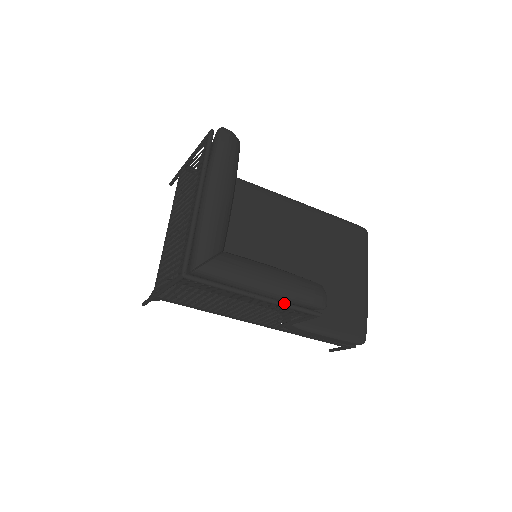
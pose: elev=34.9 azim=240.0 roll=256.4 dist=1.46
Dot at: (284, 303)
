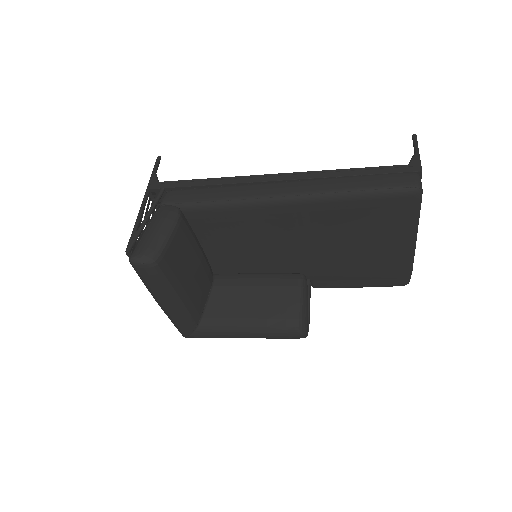
Dot at: occluded
